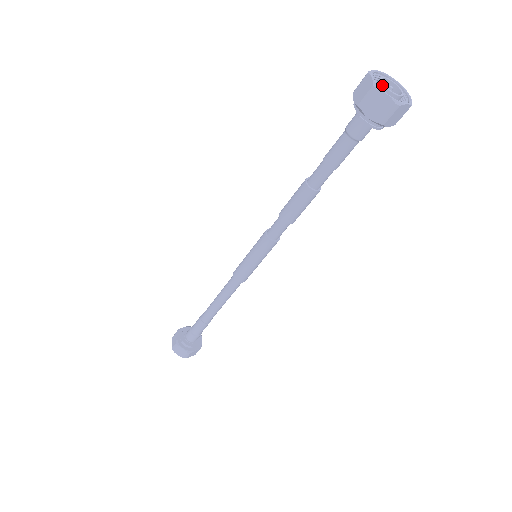
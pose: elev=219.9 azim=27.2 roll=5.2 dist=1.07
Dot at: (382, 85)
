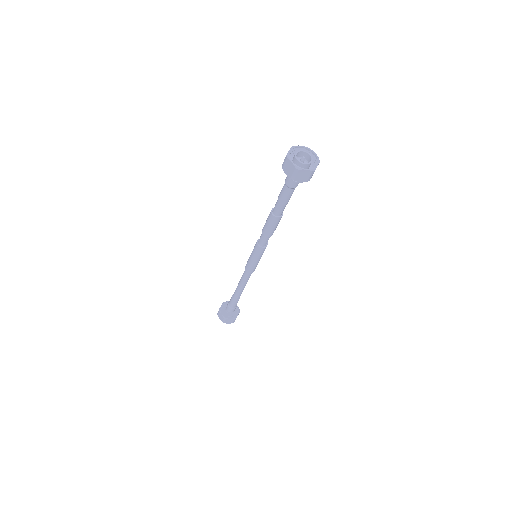
Dot at: (299, 163)
